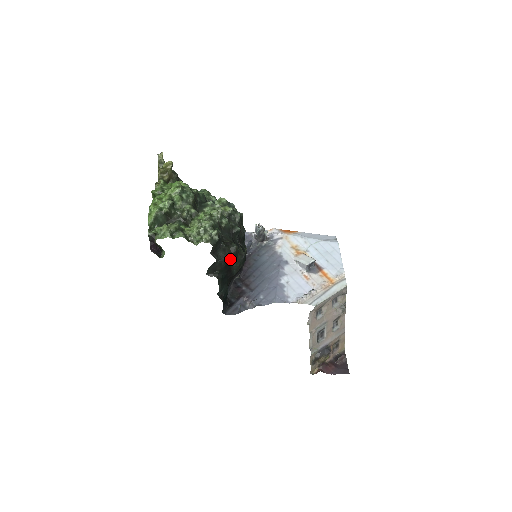
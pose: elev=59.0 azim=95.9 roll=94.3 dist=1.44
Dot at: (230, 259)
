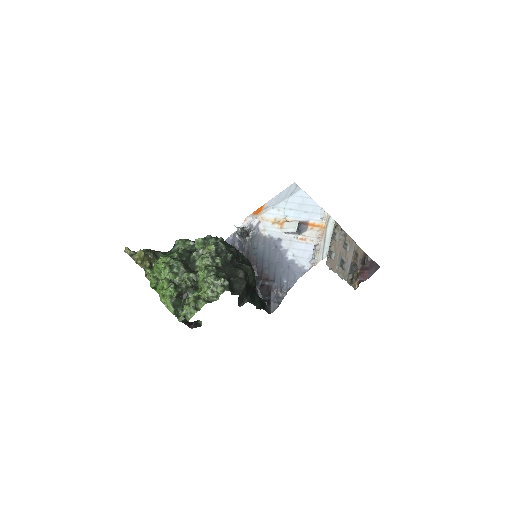
Dot at: (246, 283)
